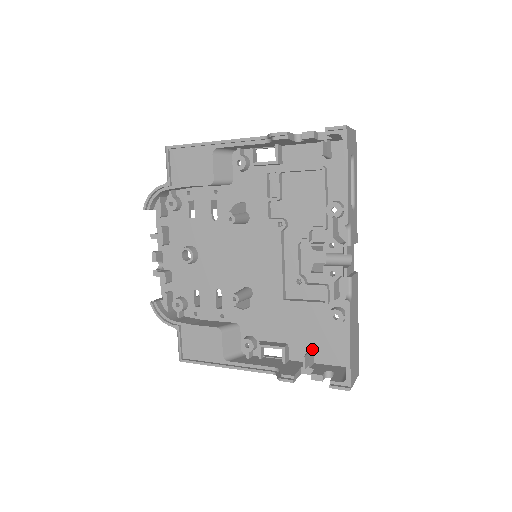
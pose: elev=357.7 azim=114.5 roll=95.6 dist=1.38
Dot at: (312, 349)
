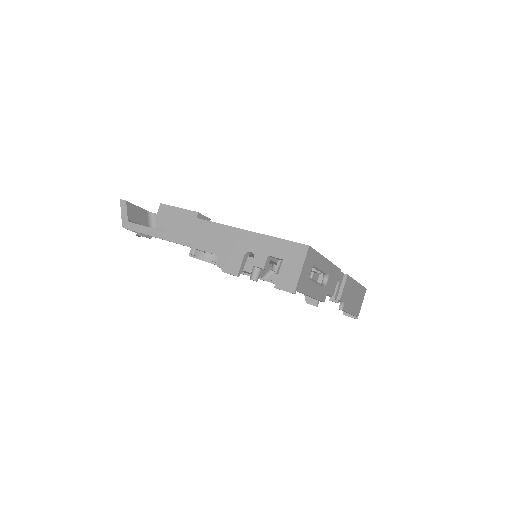
Dot at: occluded
